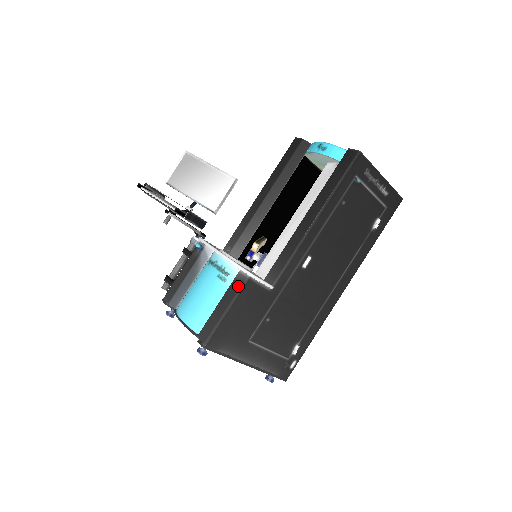
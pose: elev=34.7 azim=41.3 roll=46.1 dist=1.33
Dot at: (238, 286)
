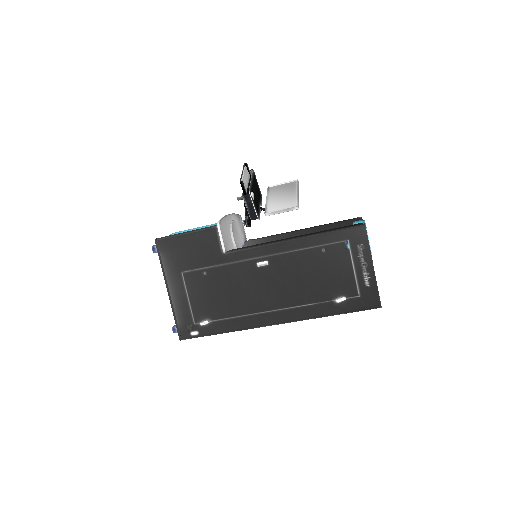
Dot at: (207, 227)
